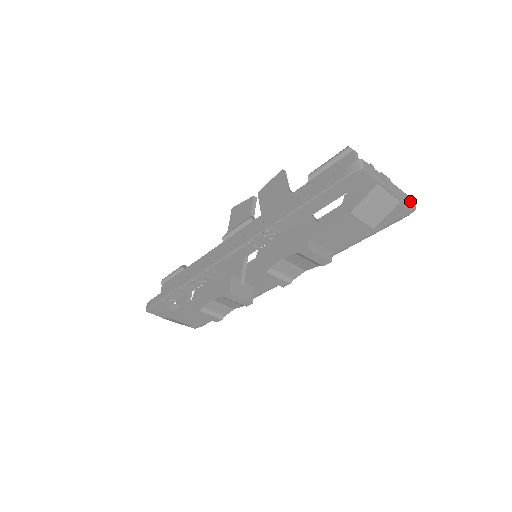
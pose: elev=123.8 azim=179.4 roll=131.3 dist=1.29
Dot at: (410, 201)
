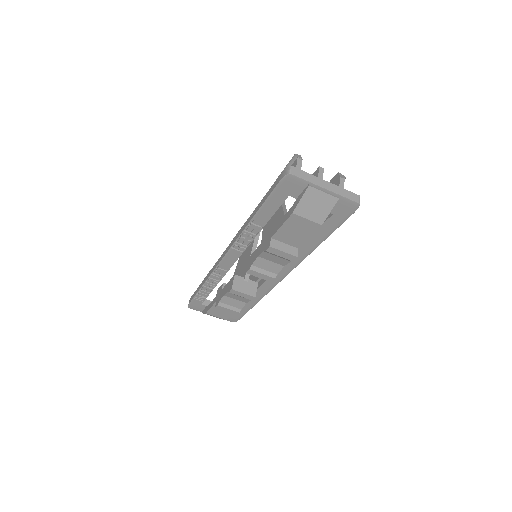
Dot at: (352, 197)
